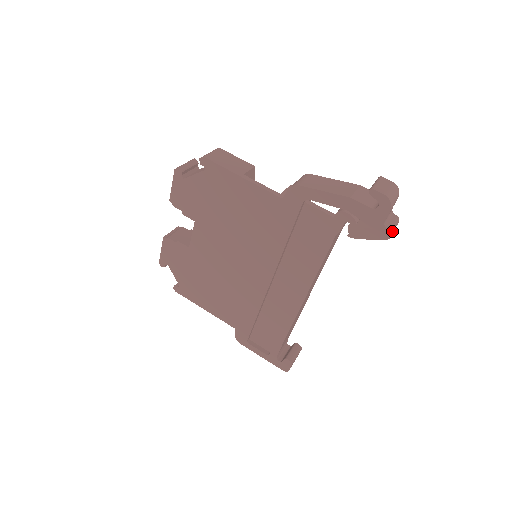
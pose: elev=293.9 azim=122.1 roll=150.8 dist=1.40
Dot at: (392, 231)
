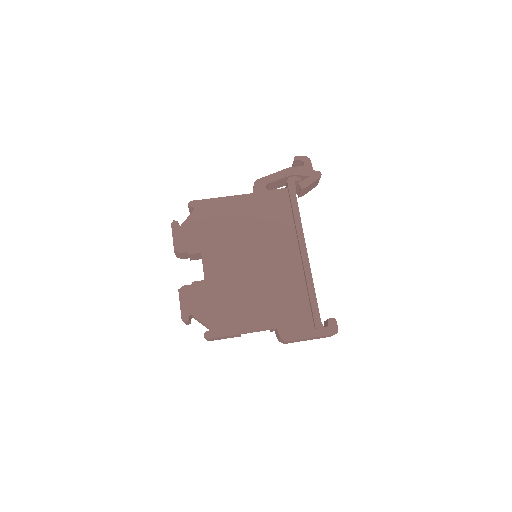
Dot at: (319, 173)
